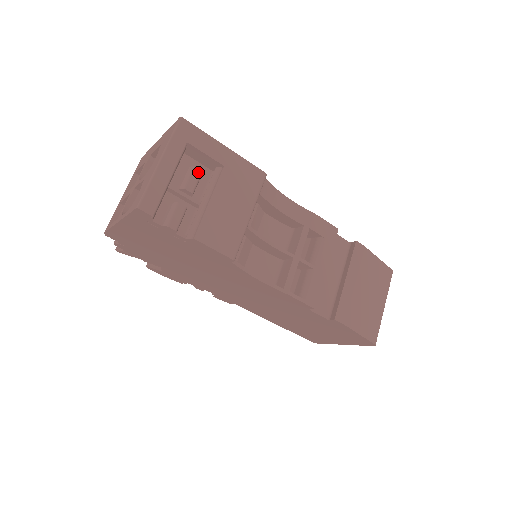
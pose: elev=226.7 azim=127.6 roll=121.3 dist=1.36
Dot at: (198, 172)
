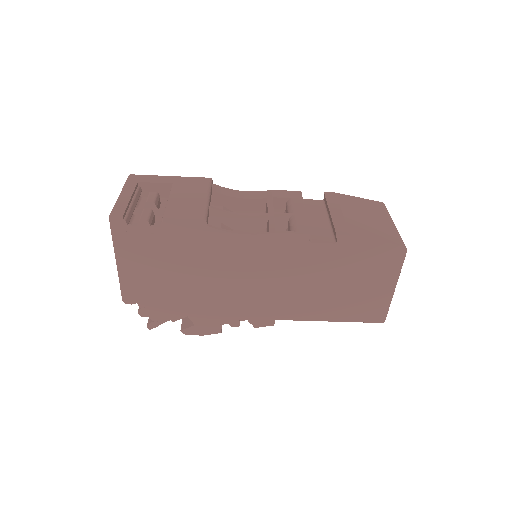
Dot at: (154, 193)
